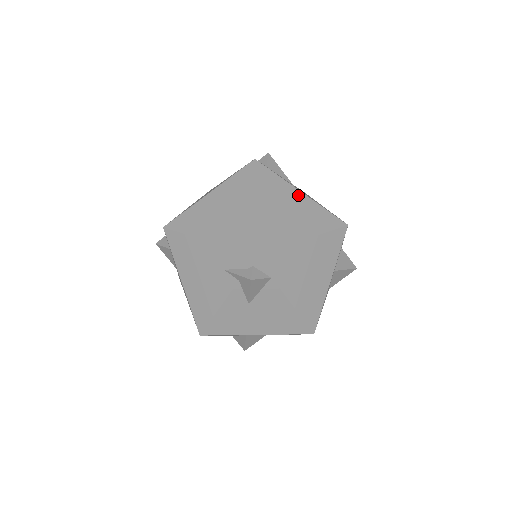
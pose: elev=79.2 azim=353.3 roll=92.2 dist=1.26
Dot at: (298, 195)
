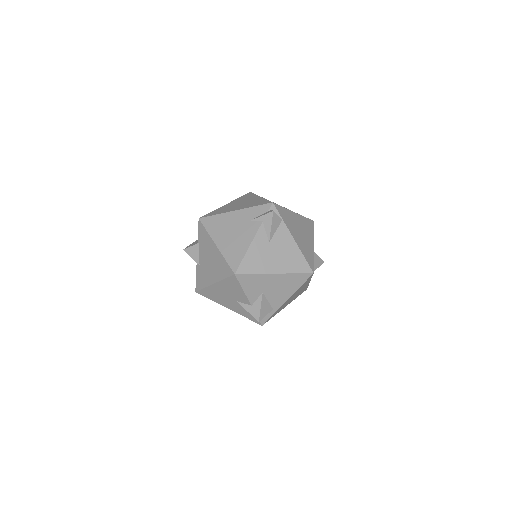
Dot at: occluded
